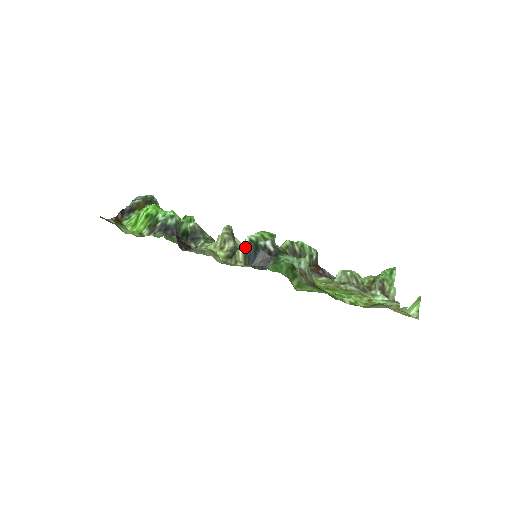
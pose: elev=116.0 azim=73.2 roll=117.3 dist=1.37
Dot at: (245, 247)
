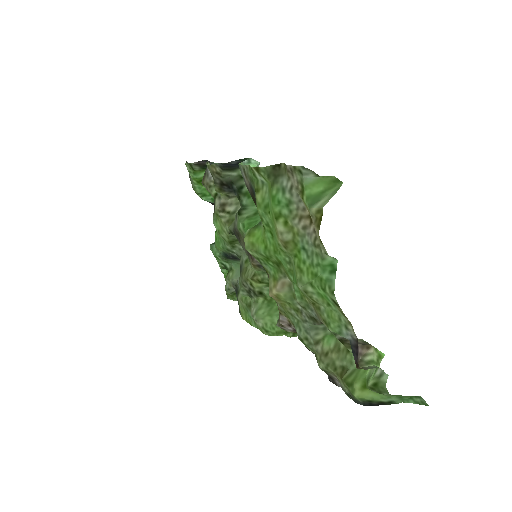
Dot at: (237, 170)
